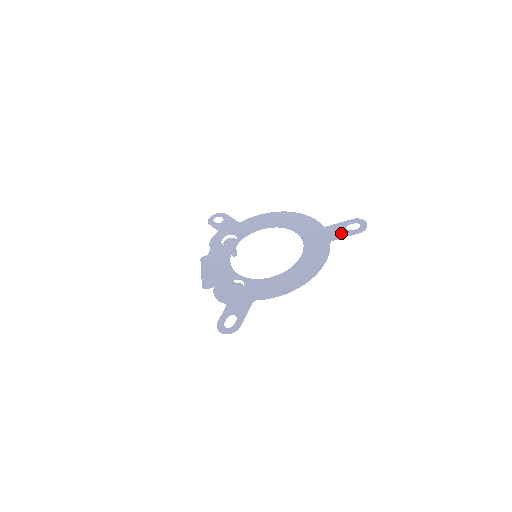
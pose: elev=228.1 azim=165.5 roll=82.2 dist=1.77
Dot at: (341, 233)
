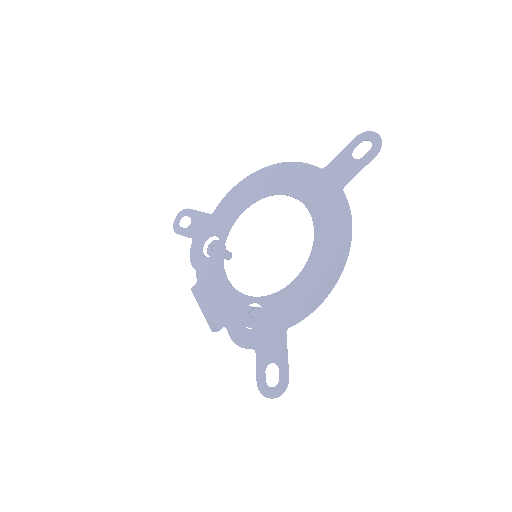
Dot at: (350, 168)
